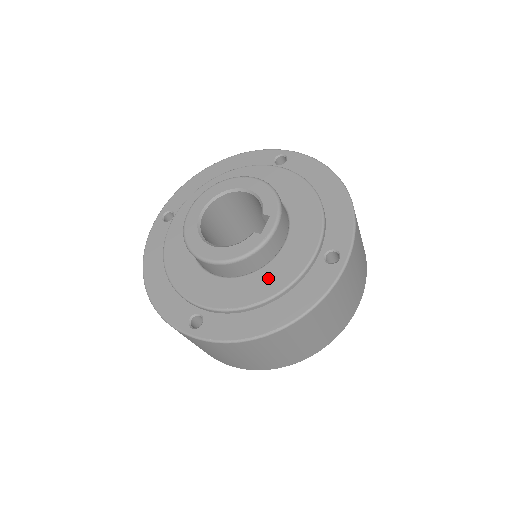
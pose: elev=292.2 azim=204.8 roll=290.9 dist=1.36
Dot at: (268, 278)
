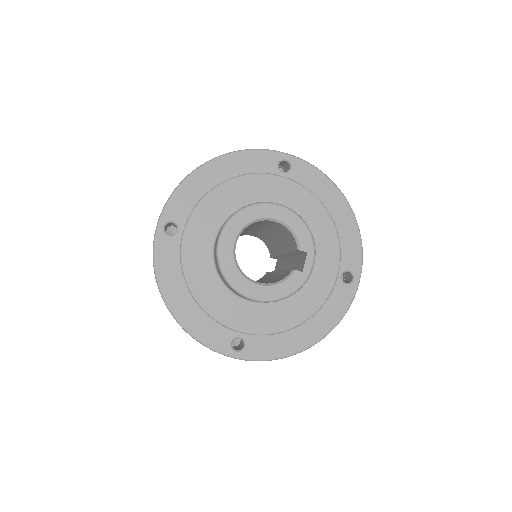
Dot at: (301, 302)
